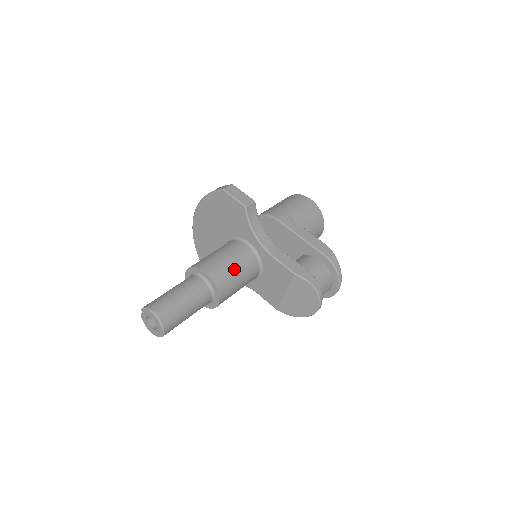
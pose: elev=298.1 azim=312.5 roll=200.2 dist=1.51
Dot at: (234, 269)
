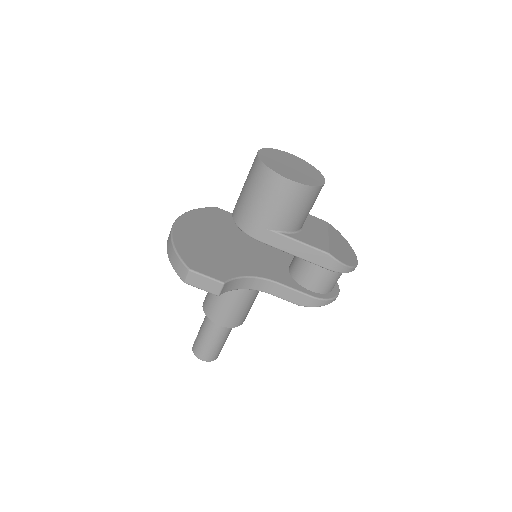
Dot at: (241, 308)
